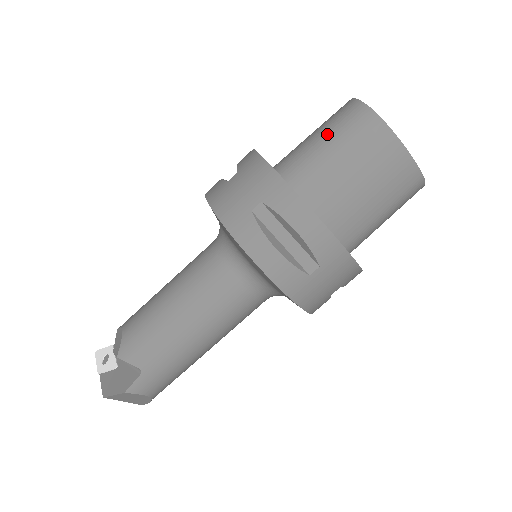
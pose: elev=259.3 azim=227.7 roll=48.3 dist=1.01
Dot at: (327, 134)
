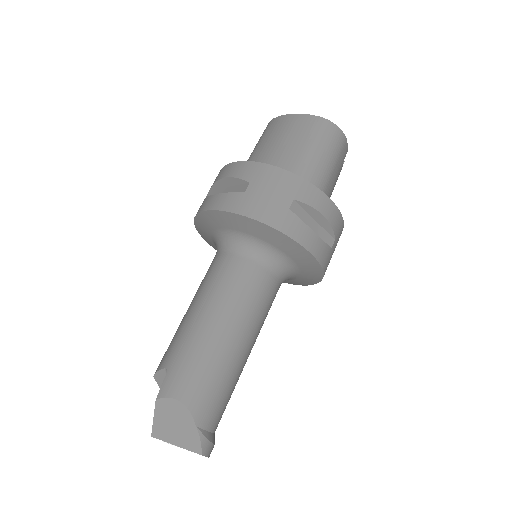
Dot at: occluded
